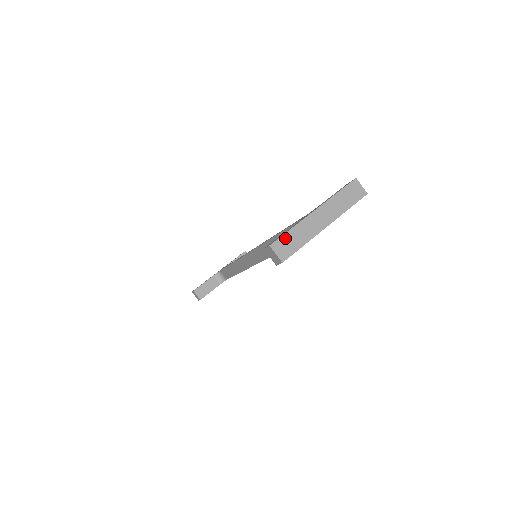
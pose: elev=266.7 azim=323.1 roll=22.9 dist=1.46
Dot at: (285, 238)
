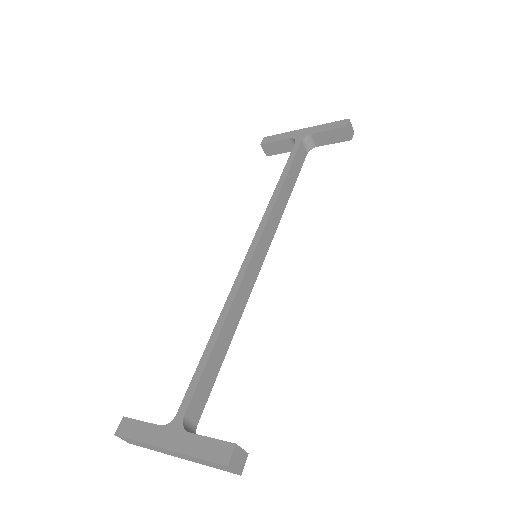
Dot at: (130, 440)
